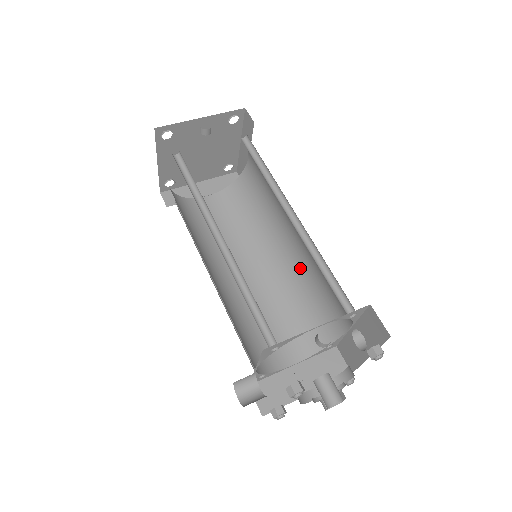
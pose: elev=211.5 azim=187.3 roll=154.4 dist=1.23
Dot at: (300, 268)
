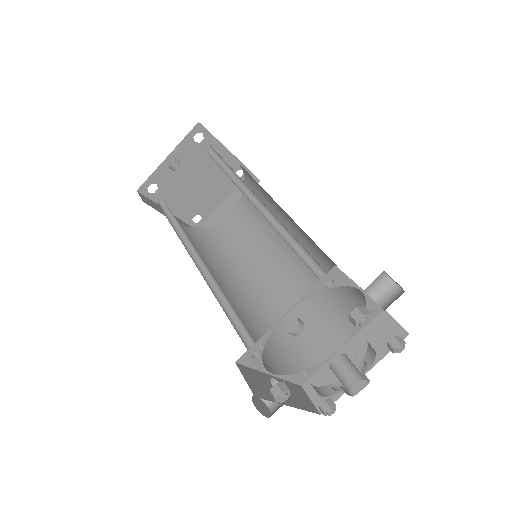
Dot at: (310, 244)
